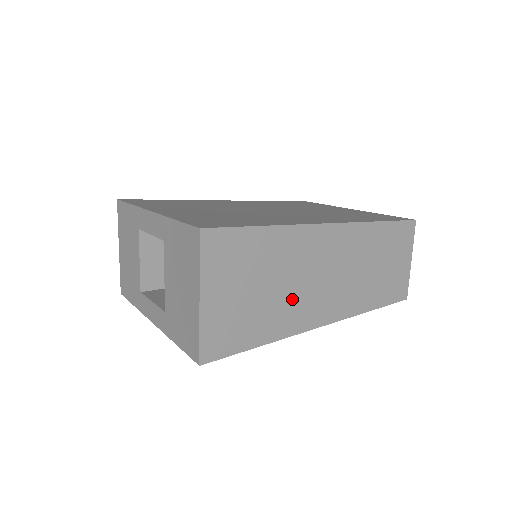
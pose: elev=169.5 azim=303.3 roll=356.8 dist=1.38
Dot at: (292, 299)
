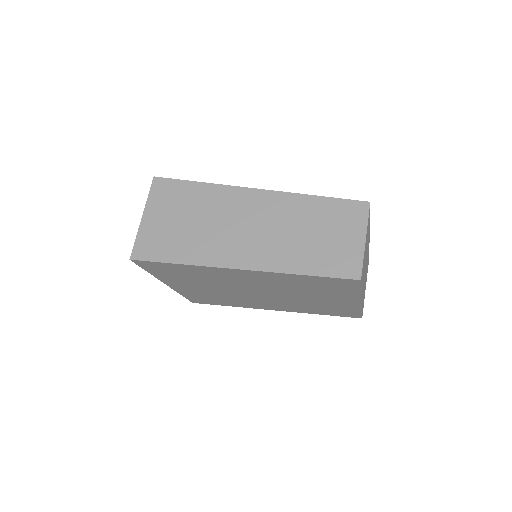
Dot at: (212, 237)
